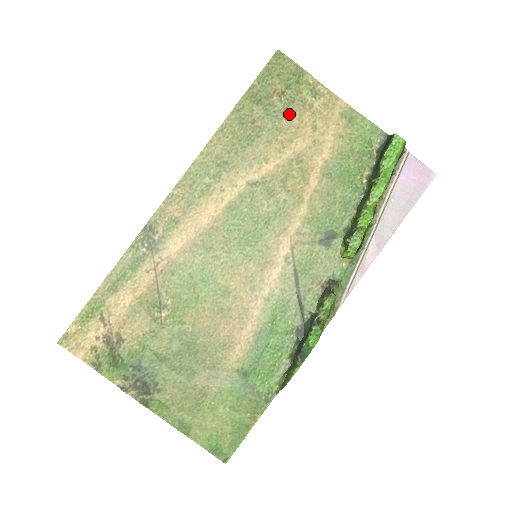
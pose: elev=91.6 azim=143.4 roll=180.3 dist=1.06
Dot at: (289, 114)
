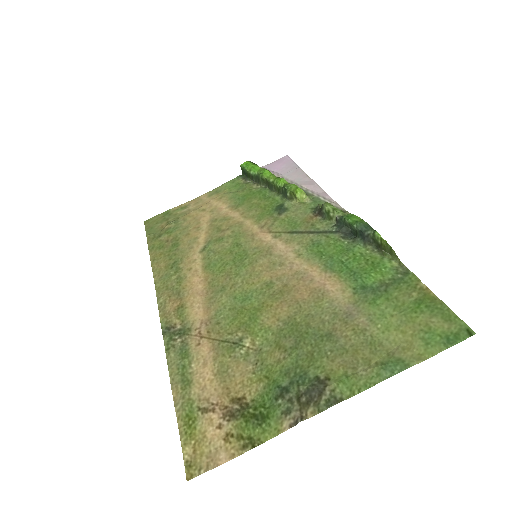
Dot at: (182, 221)
